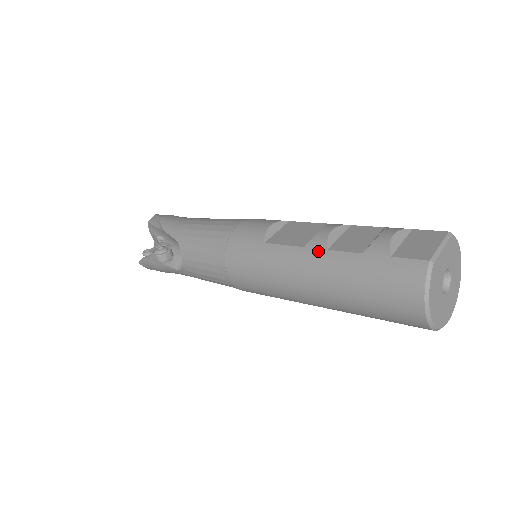
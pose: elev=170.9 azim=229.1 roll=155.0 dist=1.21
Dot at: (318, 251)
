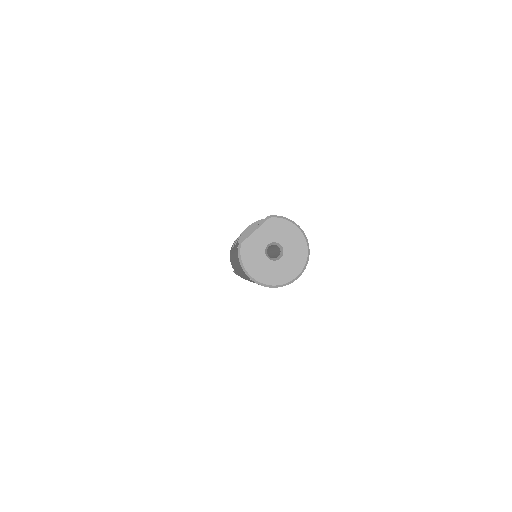
Dot at: occluded
